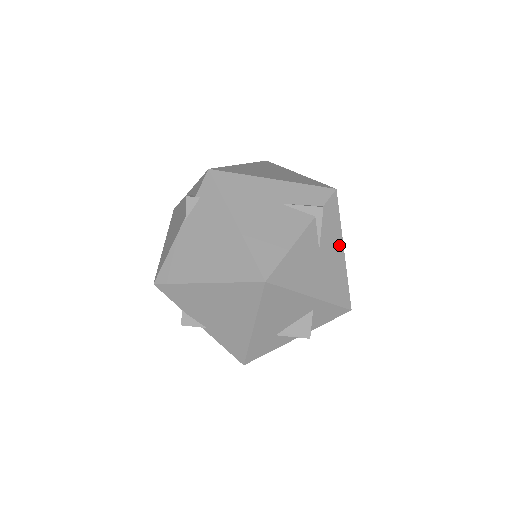
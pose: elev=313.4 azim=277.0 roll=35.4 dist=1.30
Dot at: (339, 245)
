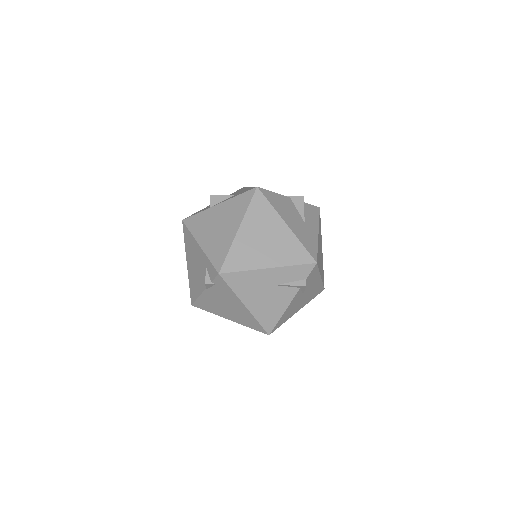
Dot at: (317, 279)
